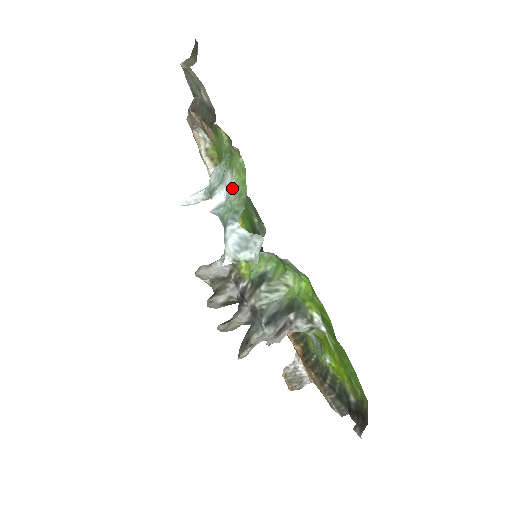
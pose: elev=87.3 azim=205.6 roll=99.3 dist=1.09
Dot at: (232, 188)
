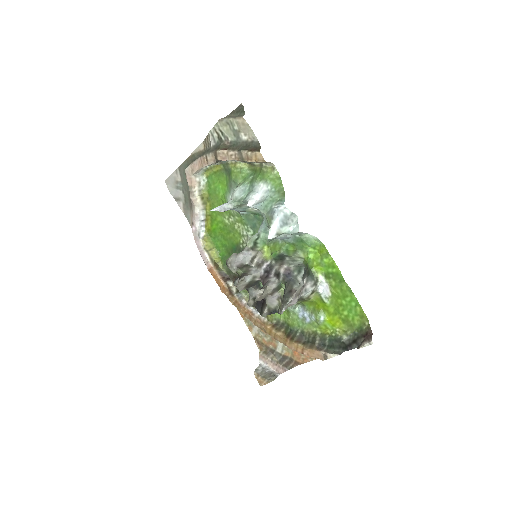
Dot at: (270, 189)
